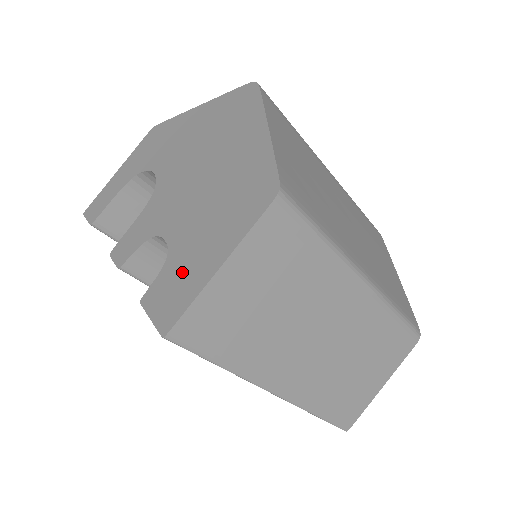
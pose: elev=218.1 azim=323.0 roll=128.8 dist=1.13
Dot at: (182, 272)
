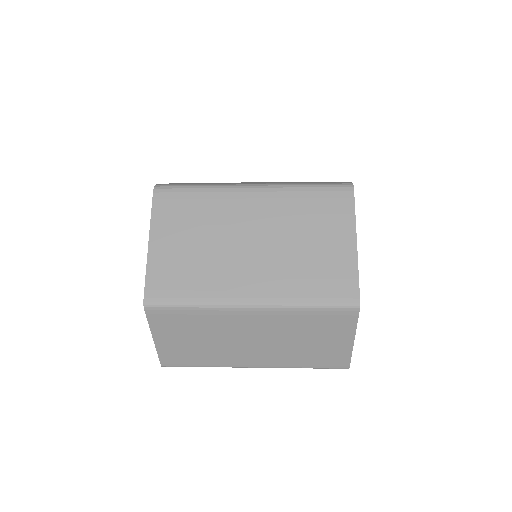
Dot at: occluded
